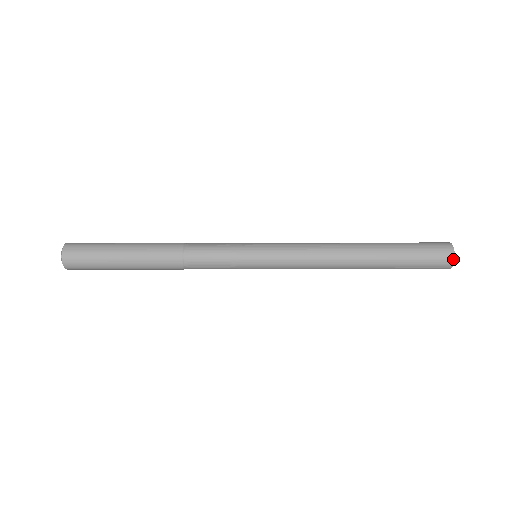
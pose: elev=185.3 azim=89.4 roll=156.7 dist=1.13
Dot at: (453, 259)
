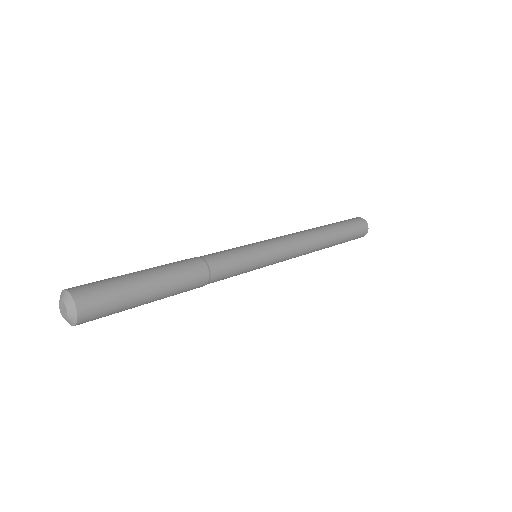
Dot at: occluded
